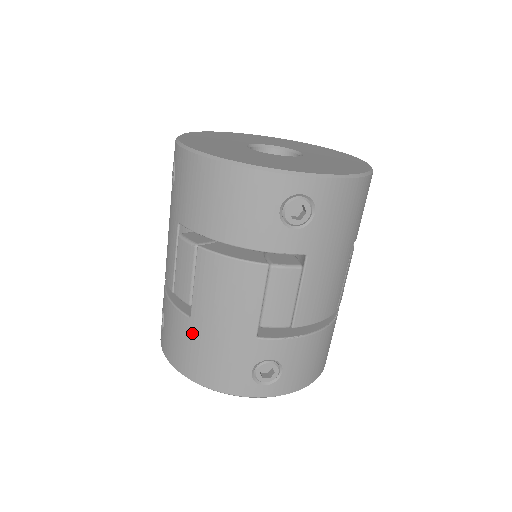
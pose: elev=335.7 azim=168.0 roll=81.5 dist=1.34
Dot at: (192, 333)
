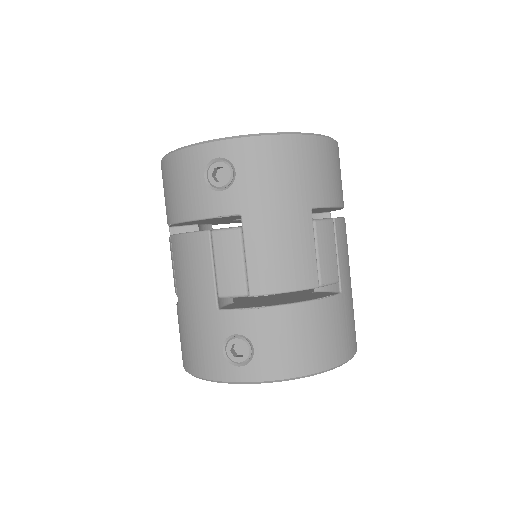
Dot at: (181, 321)
